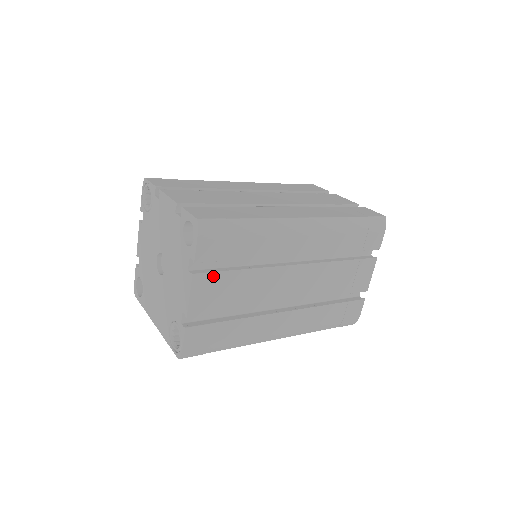
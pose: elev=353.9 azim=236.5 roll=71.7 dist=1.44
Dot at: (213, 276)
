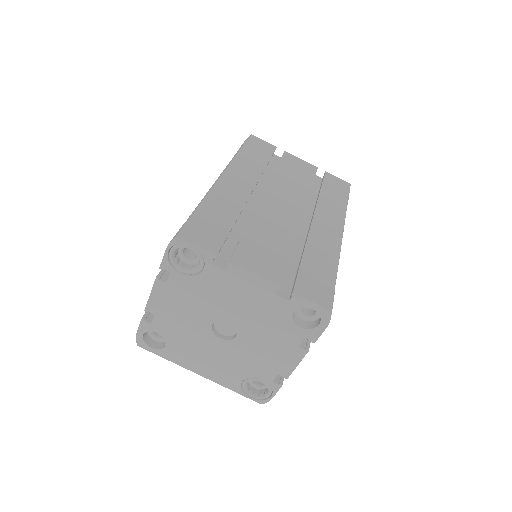
Dot at: occluded
